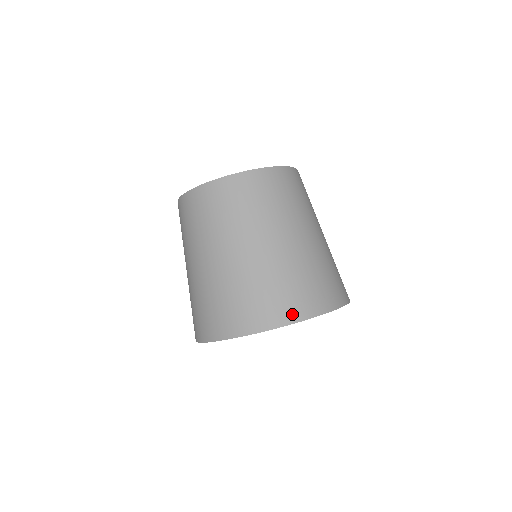
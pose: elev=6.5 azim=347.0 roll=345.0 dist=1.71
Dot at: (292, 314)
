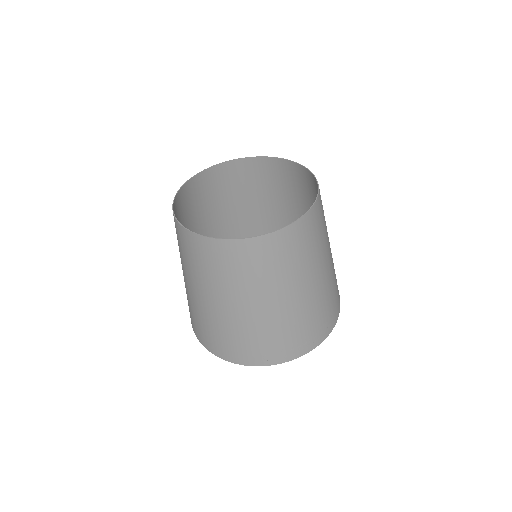
Dot at: (303, 349)
